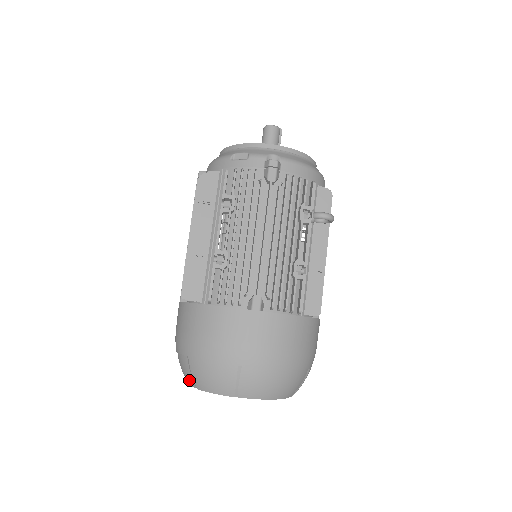
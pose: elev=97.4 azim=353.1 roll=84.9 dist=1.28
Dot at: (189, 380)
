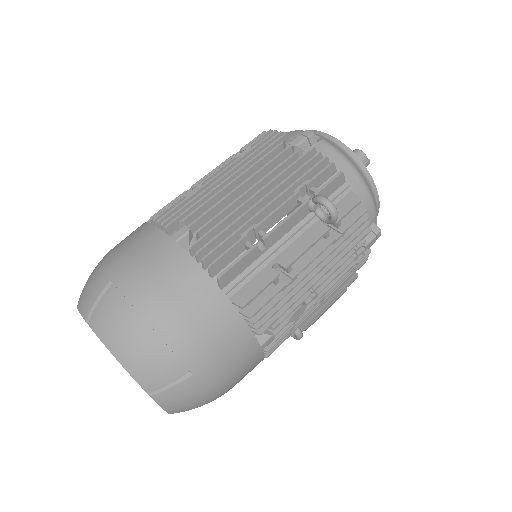
Dot at: occluded
